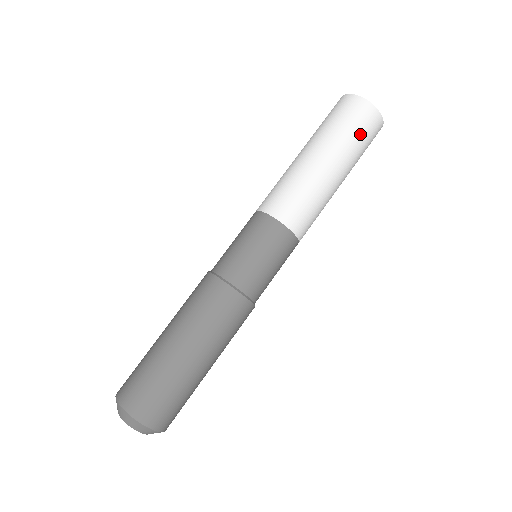
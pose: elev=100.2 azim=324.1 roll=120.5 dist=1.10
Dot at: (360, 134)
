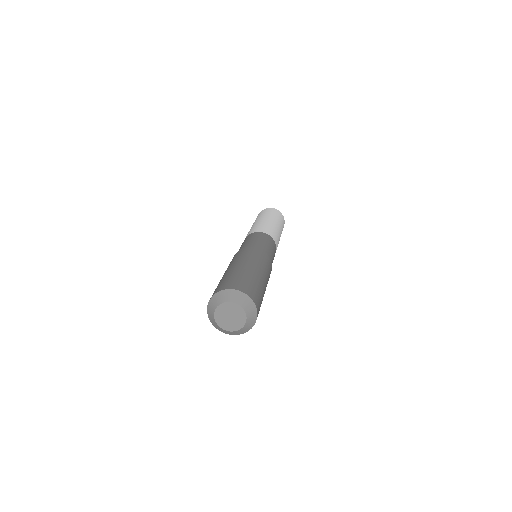
Dot at: occluded
